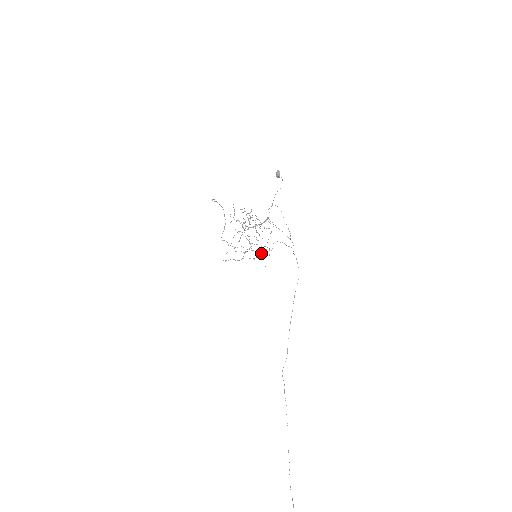
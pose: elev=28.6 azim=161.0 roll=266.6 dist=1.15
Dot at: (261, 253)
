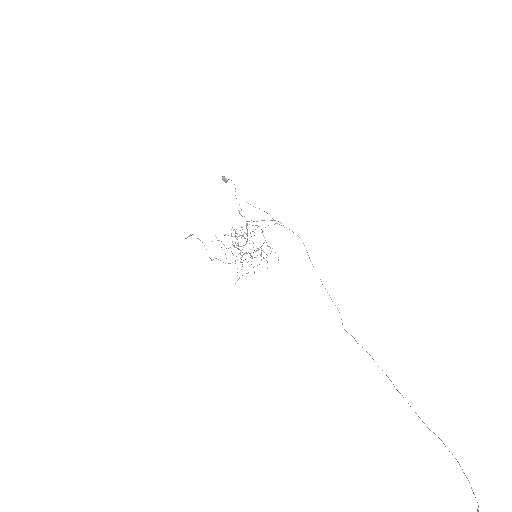
Dot at: (257, 250)
